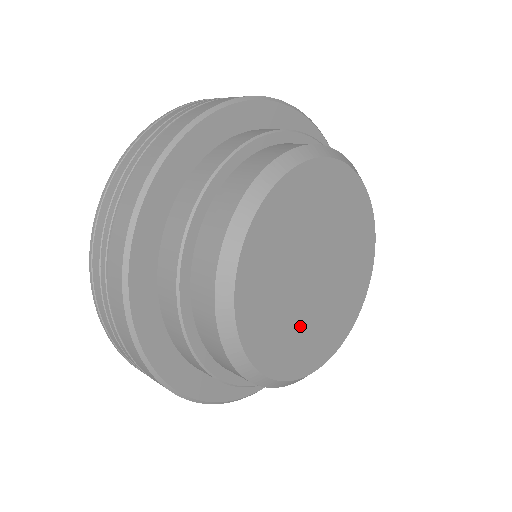
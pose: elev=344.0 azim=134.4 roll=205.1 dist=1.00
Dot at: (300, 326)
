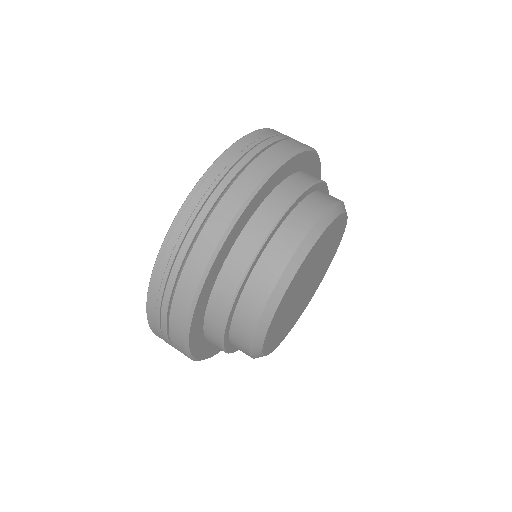
Dot at: (287, 320)
